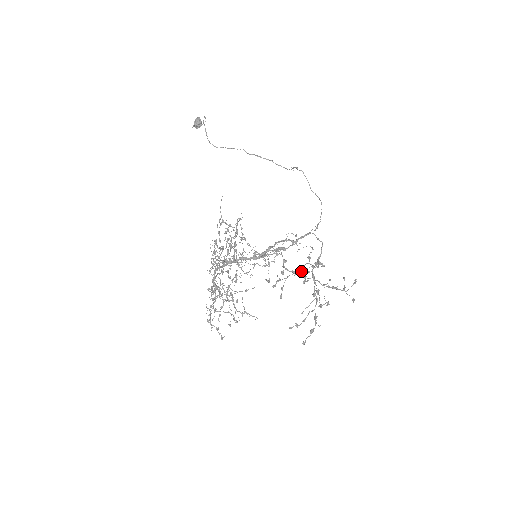
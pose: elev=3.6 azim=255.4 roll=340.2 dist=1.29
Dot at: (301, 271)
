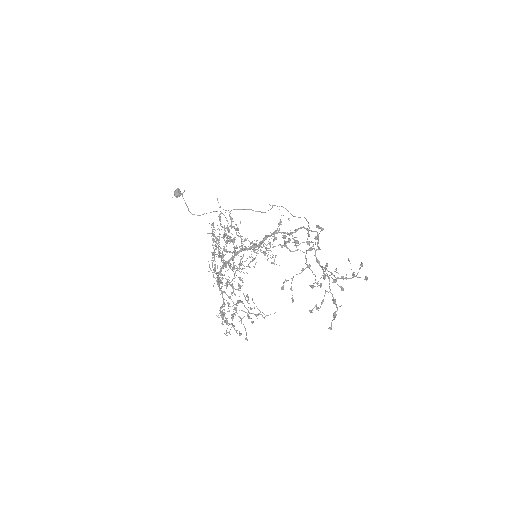
Dot at: occluded
